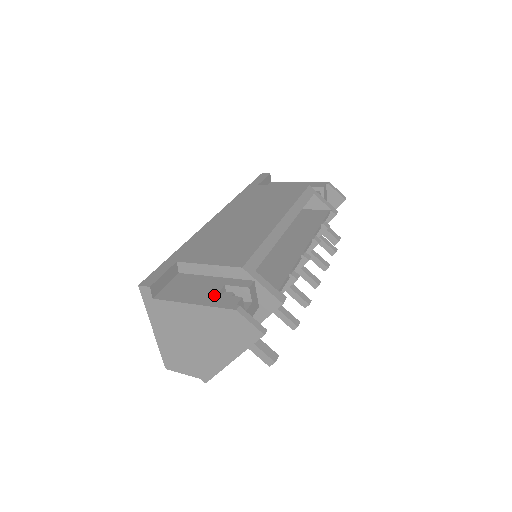
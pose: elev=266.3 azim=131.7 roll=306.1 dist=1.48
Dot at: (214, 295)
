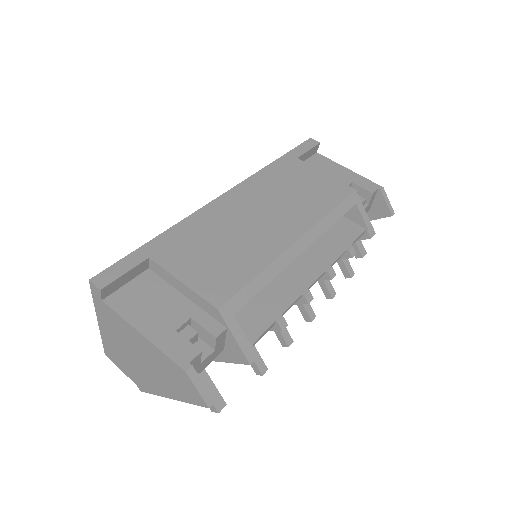
Dot at: (172, 331)
